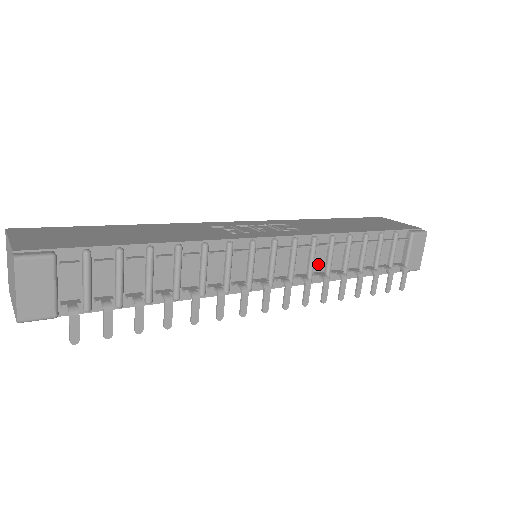
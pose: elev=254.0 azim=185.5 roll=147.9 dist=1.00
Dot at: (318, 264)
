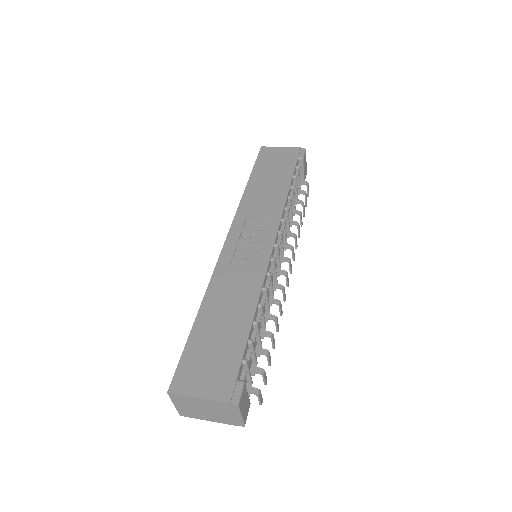
Dot at: occluded
